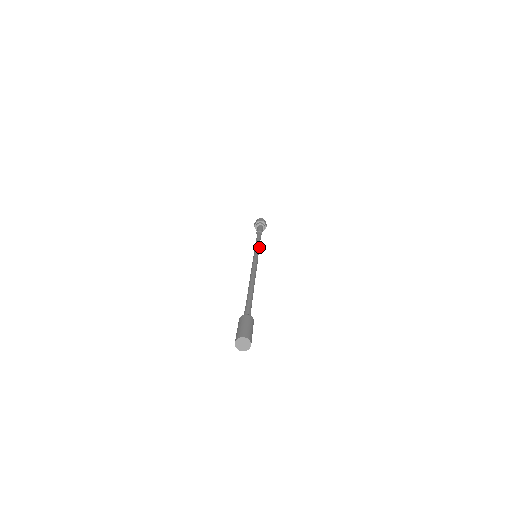
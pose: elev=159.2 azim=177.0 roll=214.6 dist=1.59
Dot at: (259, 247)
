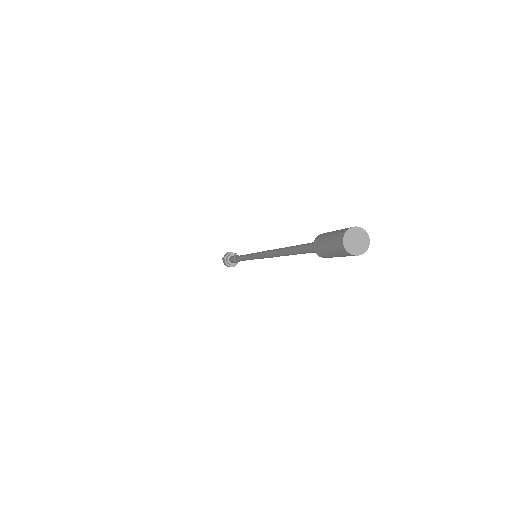
Dot at: occluded
